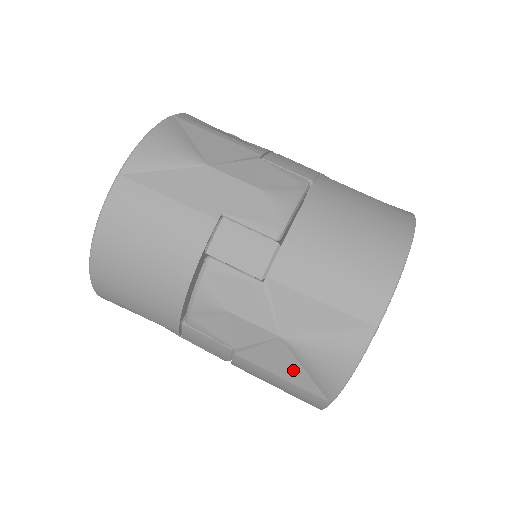
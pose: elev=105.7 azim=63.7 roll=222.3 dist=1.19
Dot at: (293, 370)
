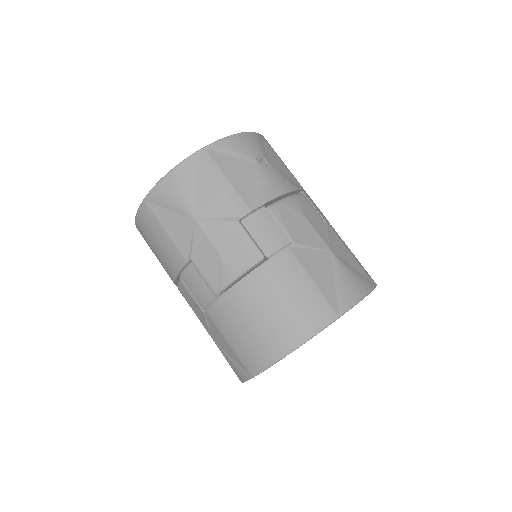
Dot at: occluded
